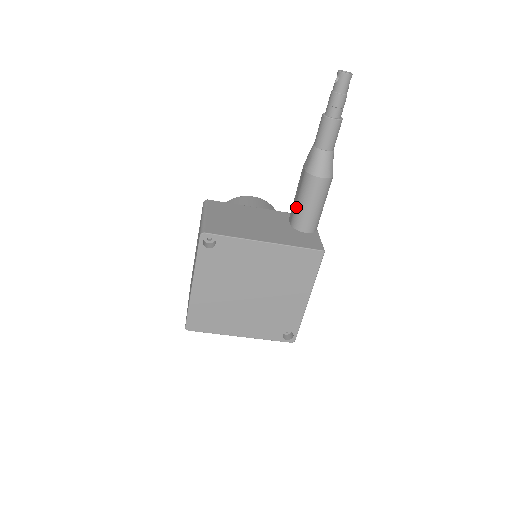
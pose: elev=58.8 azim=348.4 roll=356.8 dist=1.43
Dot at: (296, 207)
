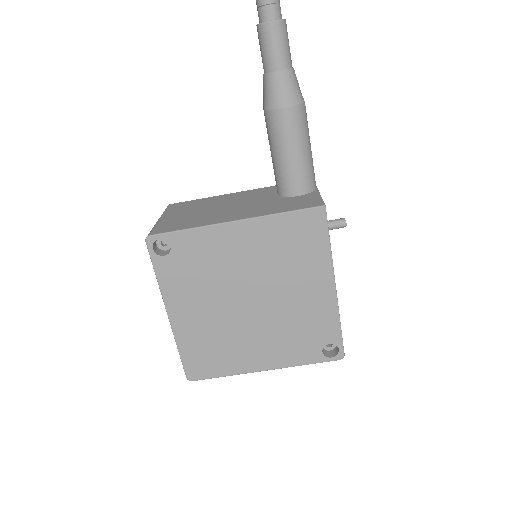
Dot at: (273, 166)
